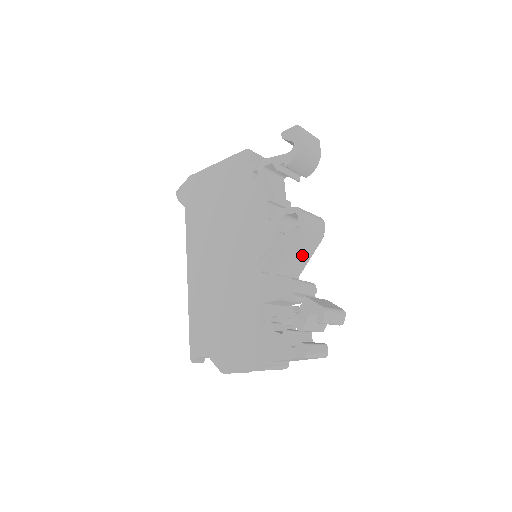
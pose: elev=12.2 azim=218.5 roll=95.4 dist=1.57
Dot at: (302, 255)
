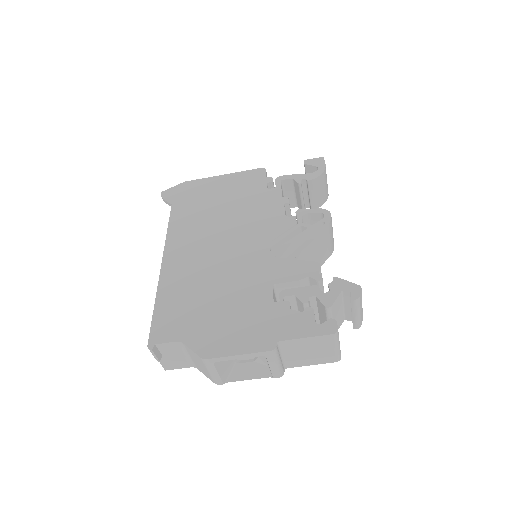
Dot at: (315, 258)
